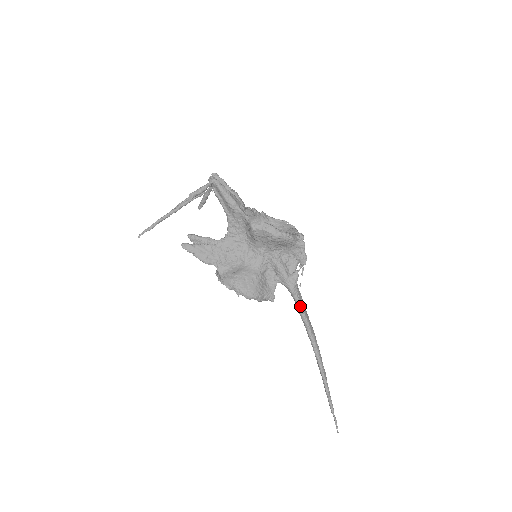
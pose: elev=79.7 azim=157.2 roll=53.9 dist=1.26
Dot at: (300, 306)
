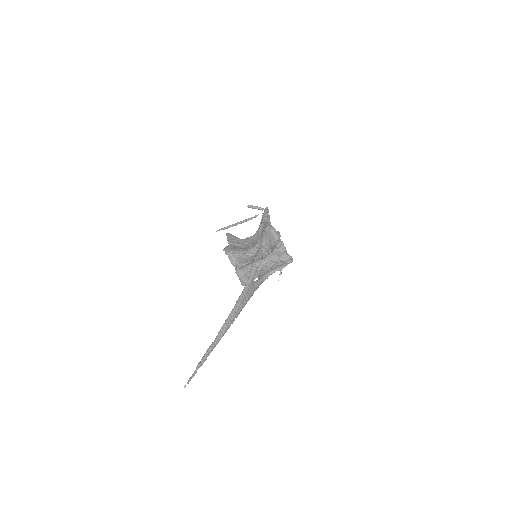
Dot at: (249, 278)
